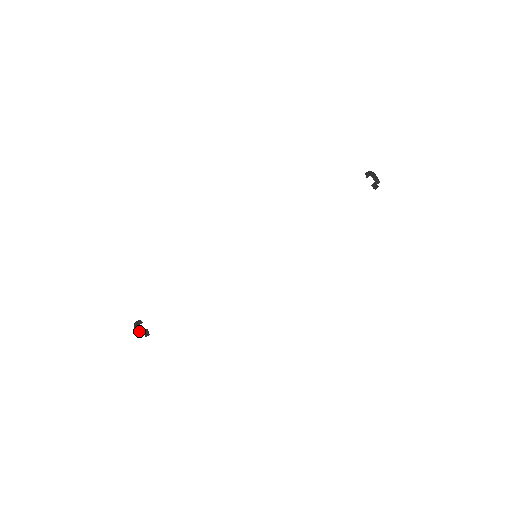
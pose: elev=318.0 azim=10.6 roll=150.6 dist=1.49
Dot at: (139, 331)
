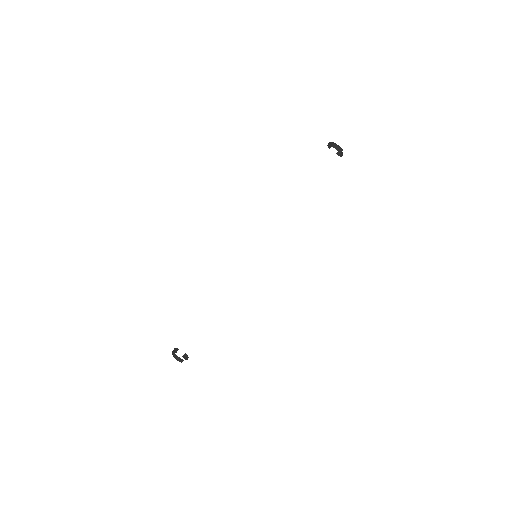
Dot at: (179, 358)
